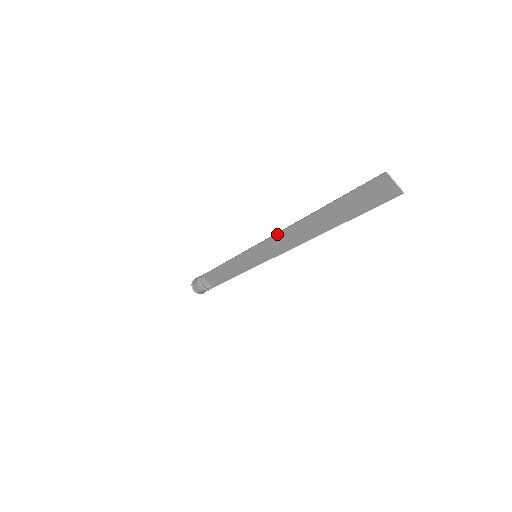
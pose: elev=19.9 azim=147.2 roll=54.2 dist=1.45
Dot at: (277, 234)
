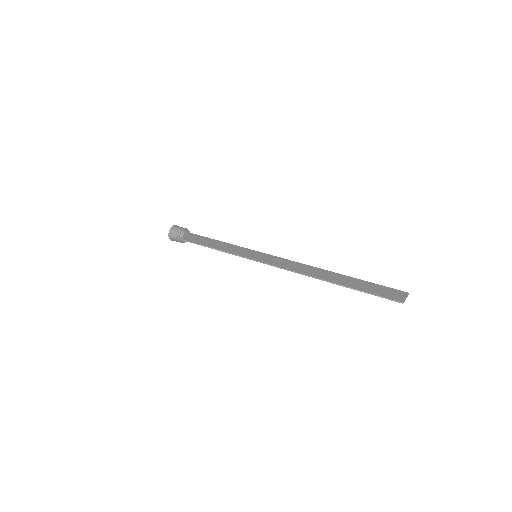
Dot at: (288, 270)
